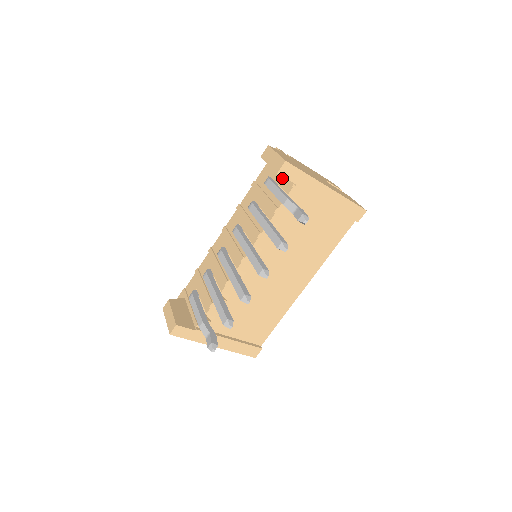
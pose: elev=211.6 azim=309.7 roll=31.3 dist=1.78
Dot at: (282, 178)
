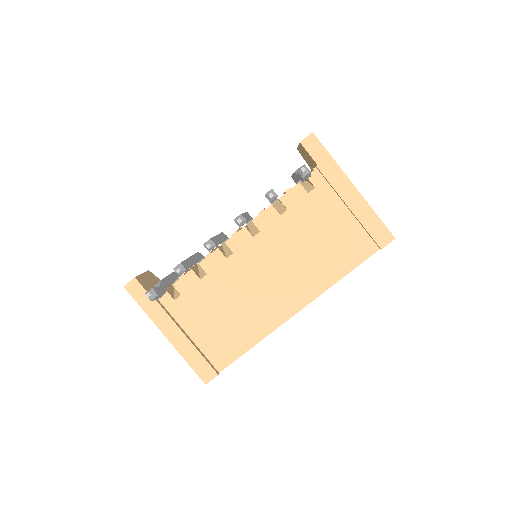
Dot at: occluded
